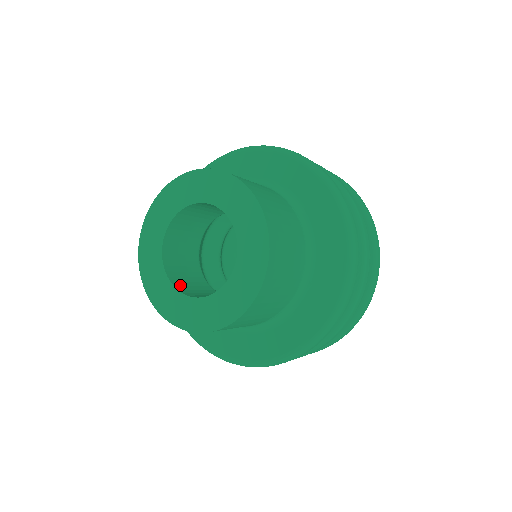
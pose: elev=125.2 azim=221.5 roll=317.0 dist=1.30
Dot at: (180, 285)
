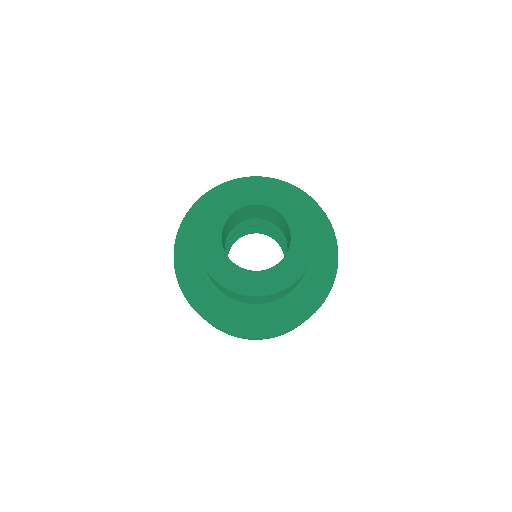
Dot at: occluded
